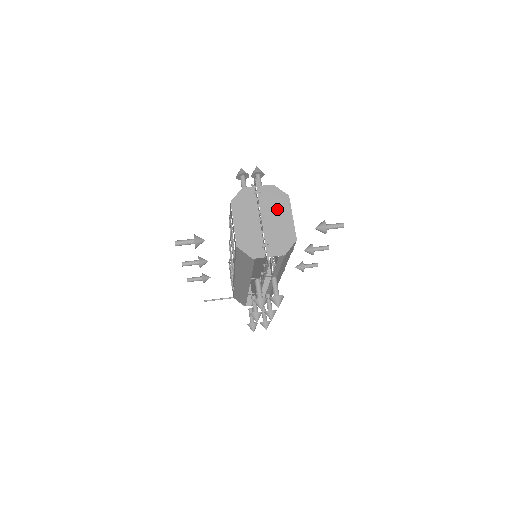
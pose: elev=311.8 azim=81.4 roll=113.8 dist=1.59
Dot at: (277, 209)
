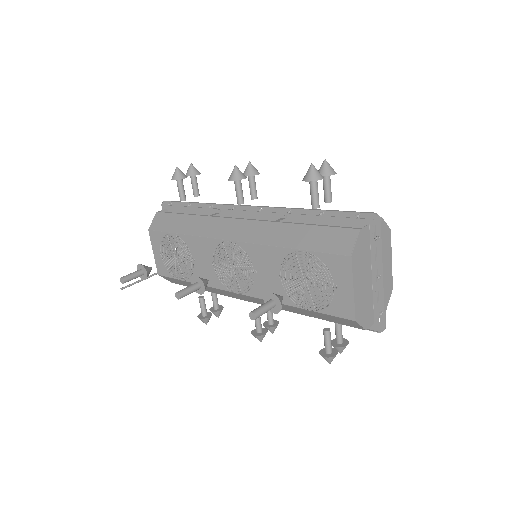
Dot at: (383, 253)
